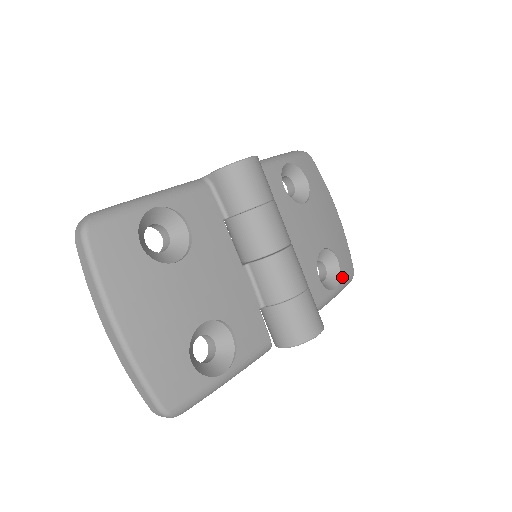
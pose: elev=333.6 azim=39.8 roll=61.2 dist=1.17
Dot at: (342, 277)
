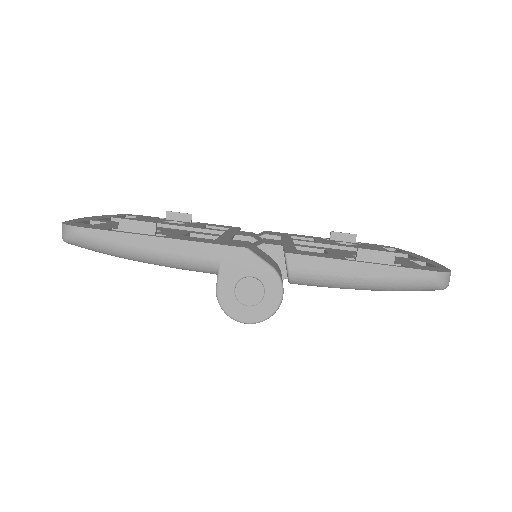
Dot at: occluded
